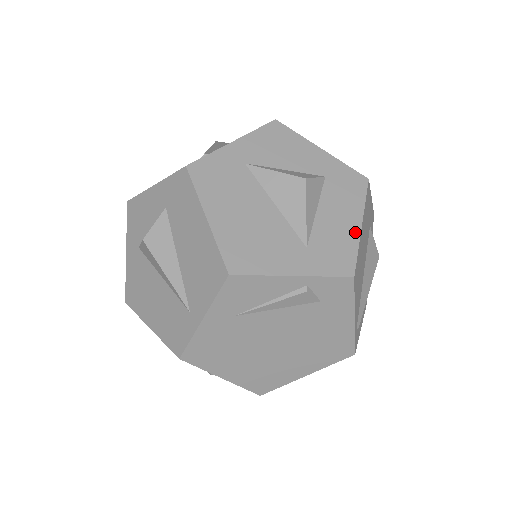
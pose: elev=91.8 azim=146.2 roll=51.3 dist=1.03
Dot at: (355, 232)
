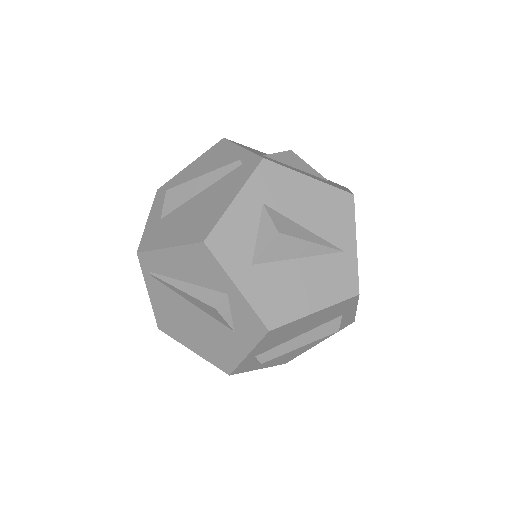
Dot at: occluded
